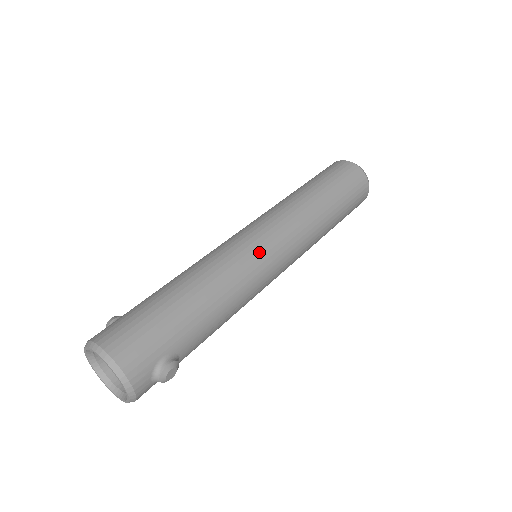
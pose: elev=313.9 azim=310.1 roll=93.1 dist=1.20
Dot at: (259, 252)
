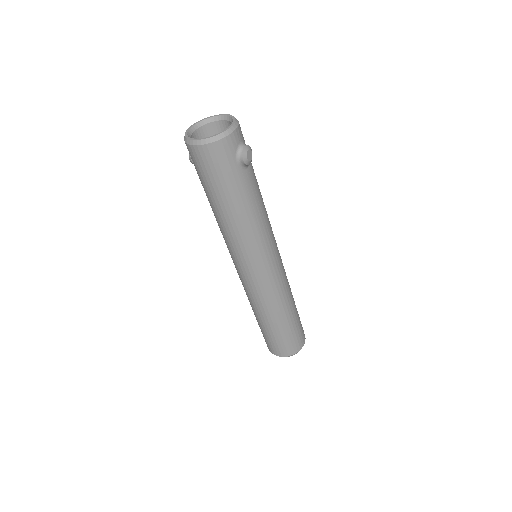
Dot at: occluded
